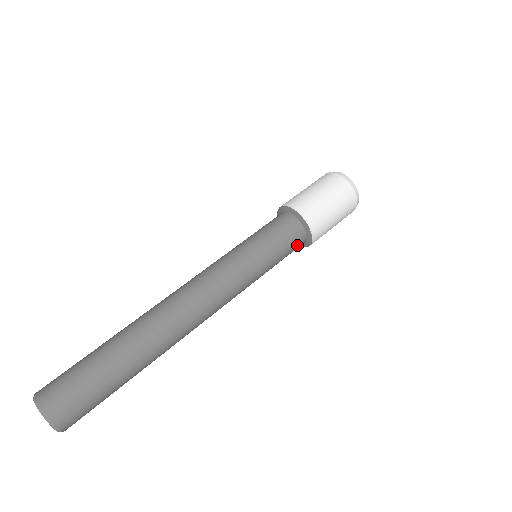
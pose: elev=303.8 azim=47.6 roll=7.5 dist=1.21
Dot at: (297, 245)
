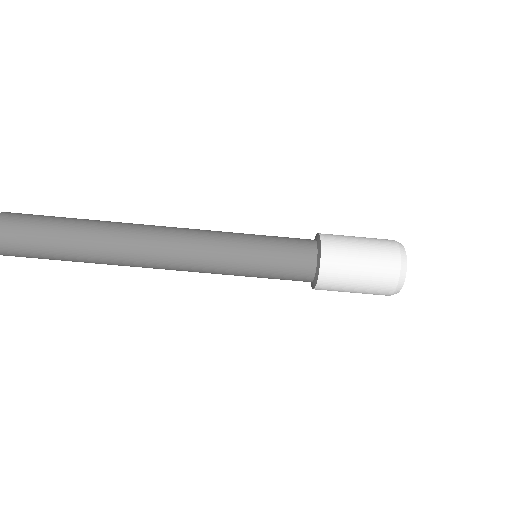
Dot at: (299, 276)
